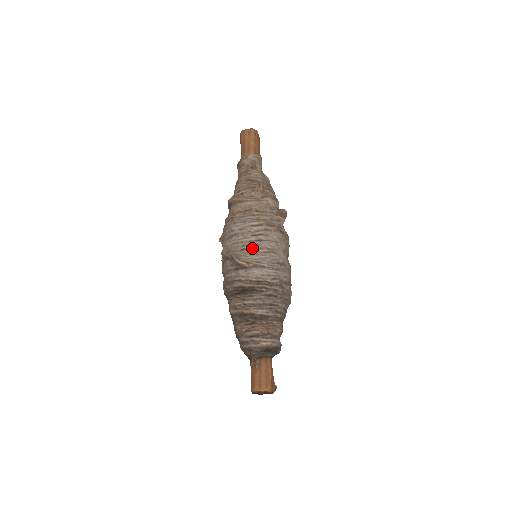
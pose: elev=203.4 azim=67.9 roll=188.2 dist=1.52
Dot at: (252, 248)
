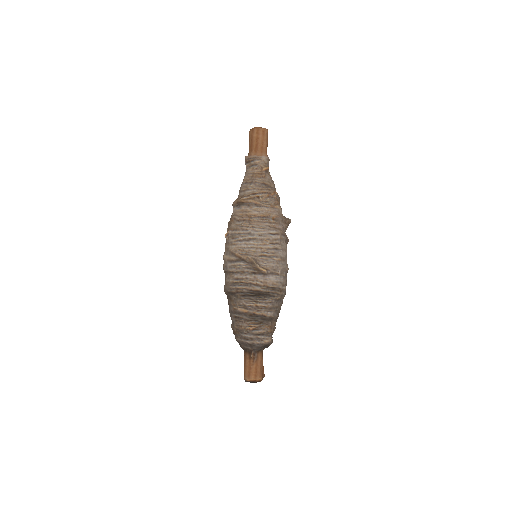
Dot at: (270, 256)
